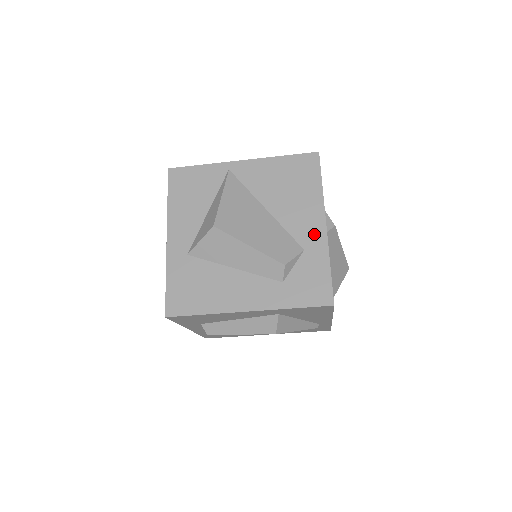
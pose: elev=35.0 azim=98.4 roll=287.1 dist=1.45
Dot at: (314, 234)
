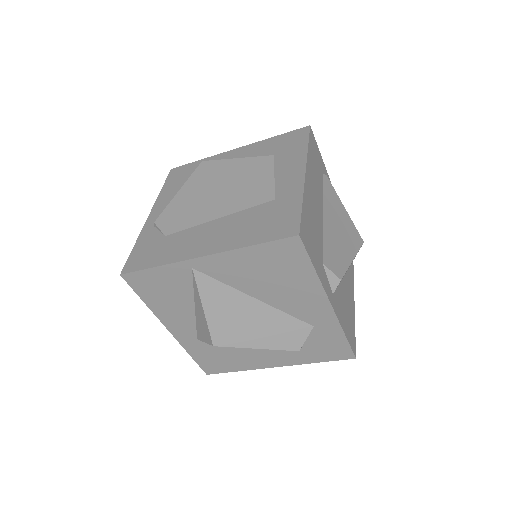
Dot at: (320, 314)
